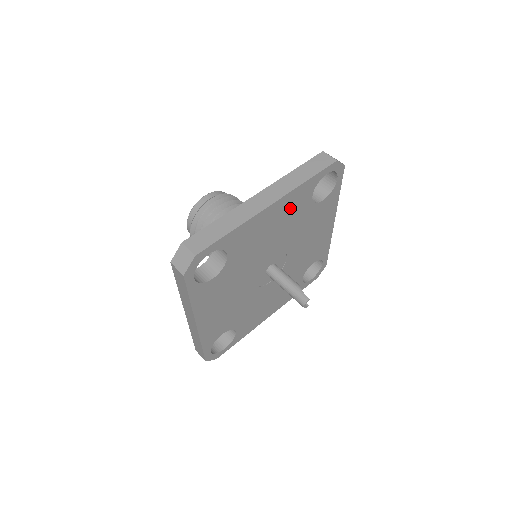
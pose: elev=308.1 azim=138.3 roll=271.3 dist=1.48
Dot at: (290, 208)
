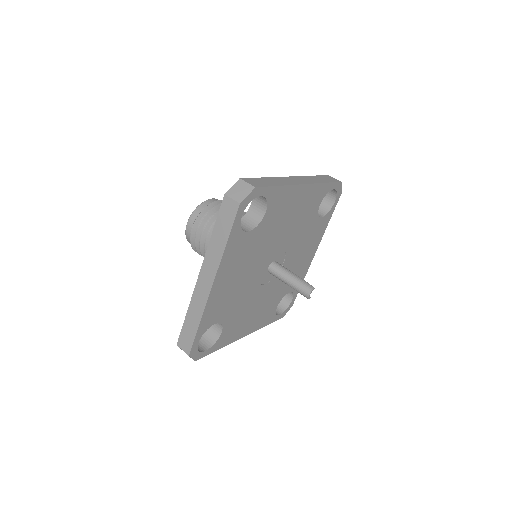
Dot at: (308, 202)
